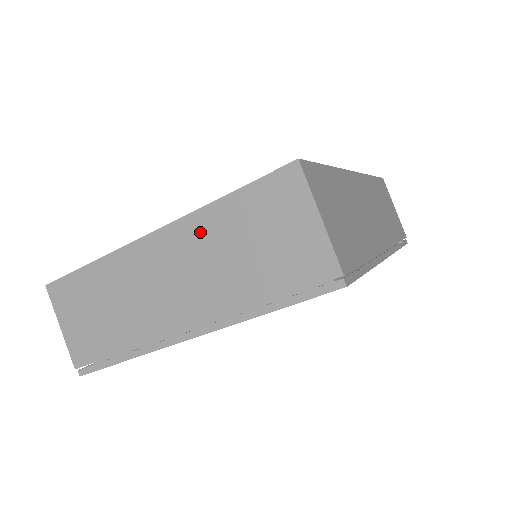
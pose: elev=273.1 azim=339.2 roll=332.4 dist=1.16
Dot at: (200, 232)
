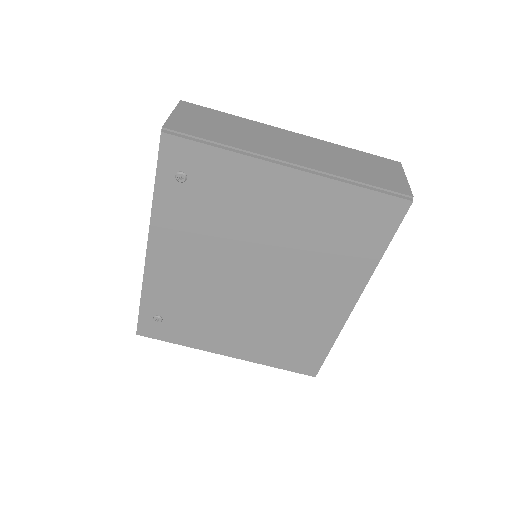
Dot at: (329, 148)
